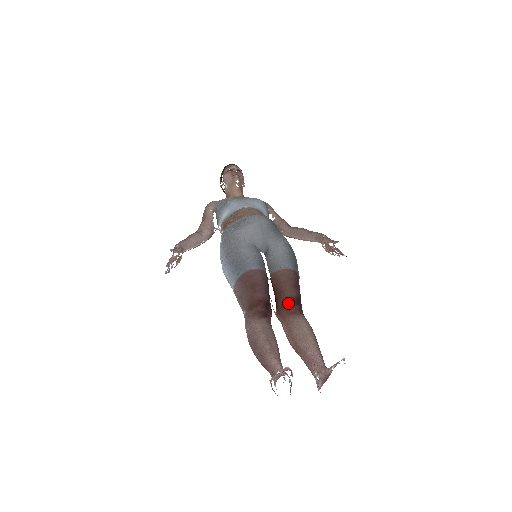
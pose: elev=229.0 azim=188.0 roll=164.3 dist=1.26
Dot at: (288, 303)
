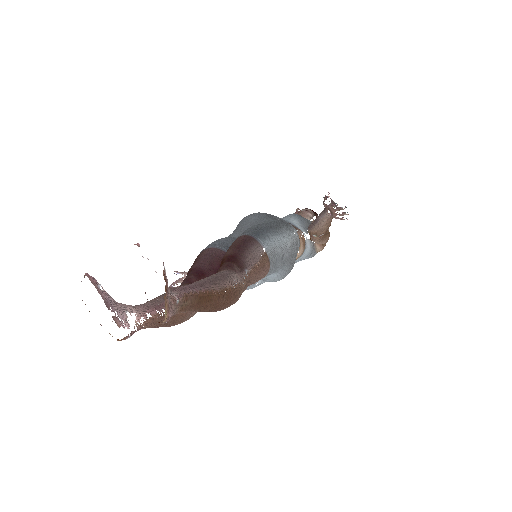
Dot at: (221, 265)
